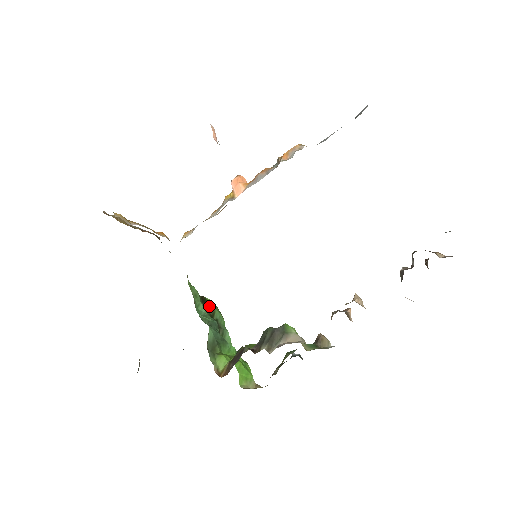
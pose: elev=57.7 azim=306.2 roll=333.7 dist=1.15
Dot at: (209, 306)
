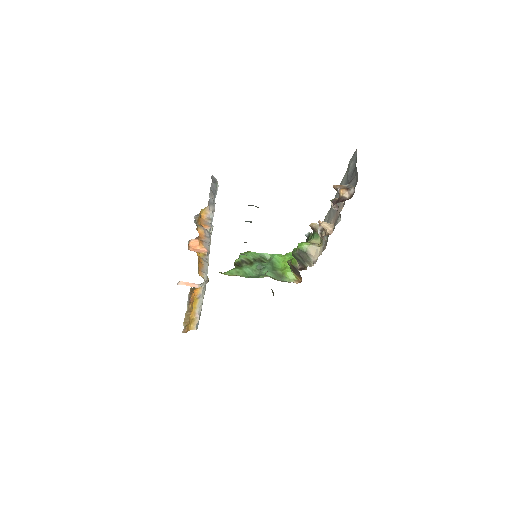
Dot at: (243, 262)
